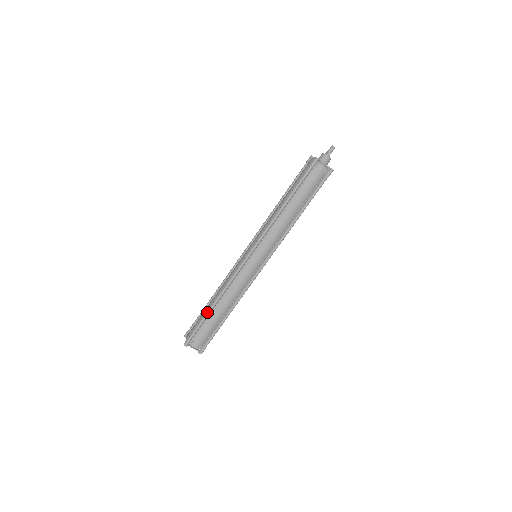
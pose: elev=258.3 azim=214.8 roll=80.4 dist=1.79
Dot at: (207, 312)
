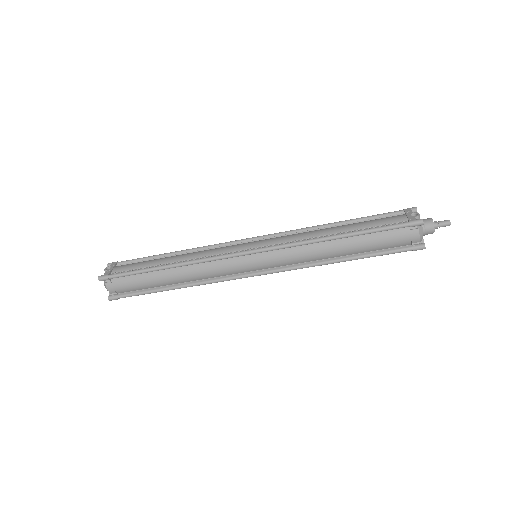
Dot at: occluded
